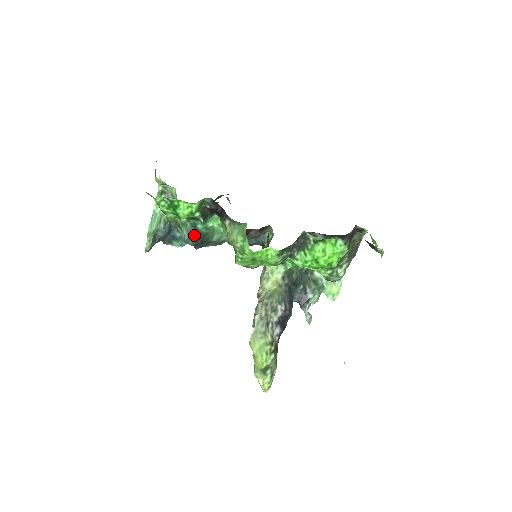
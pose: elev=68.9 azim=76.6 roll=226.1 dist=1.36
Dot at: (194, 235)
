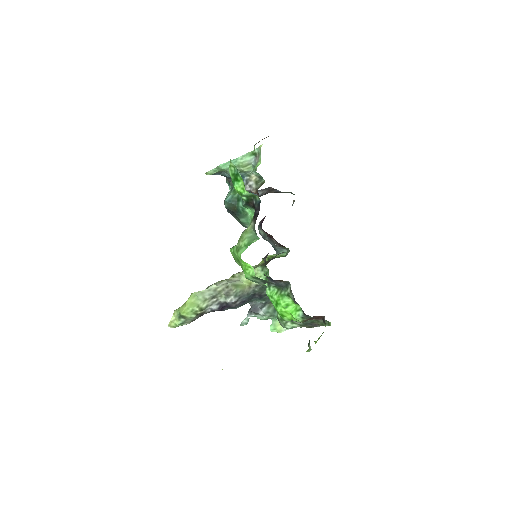
Dot at: (233, 204)
